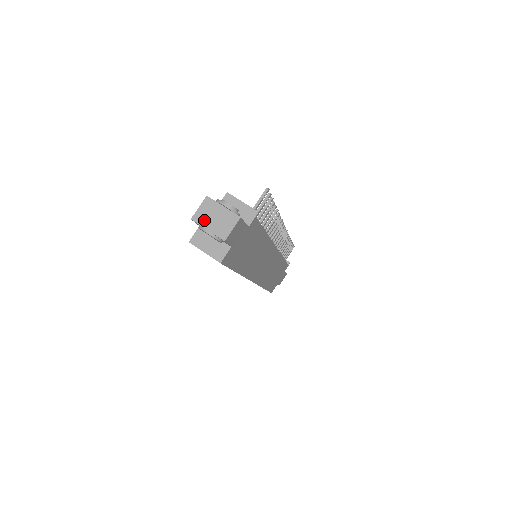
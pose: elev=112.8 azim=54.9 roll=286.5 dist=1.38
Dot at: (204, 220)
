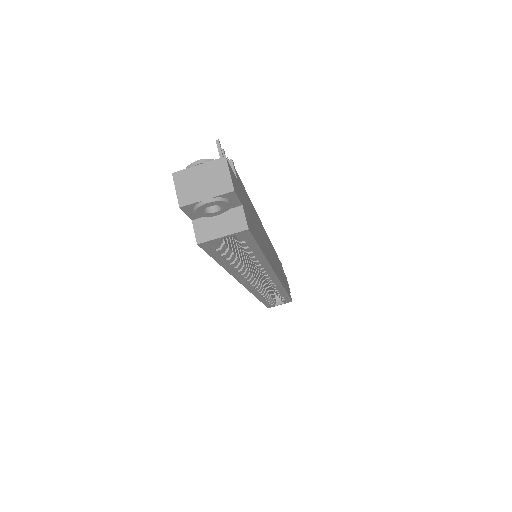
Dot at: (193, 195)
